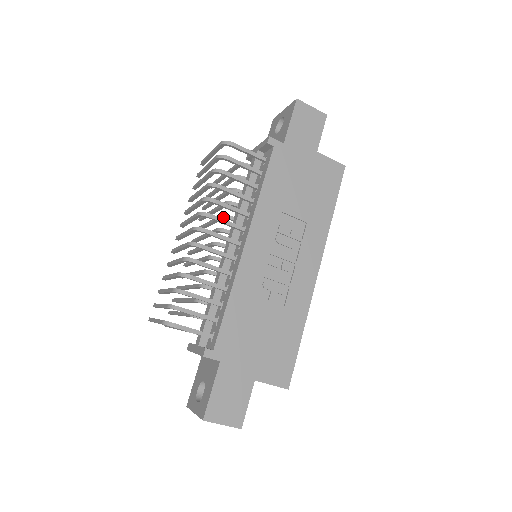
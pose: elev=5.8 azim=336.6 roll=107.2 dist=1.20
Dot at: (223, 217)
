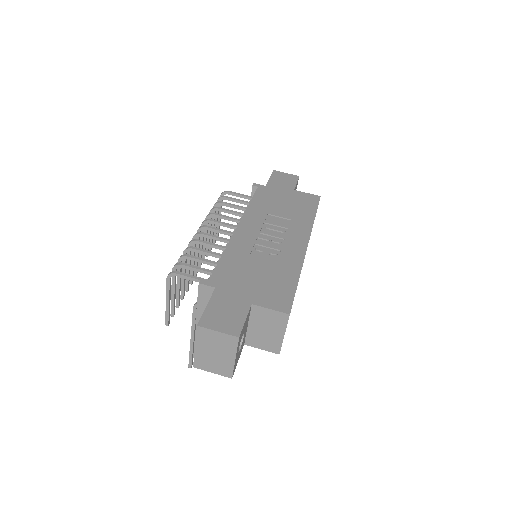
Dot at: occluded
